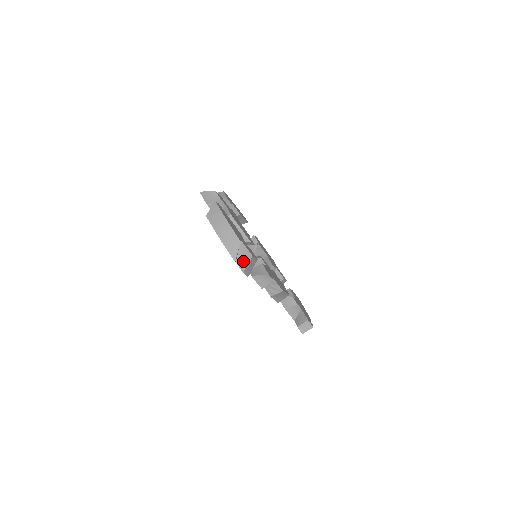
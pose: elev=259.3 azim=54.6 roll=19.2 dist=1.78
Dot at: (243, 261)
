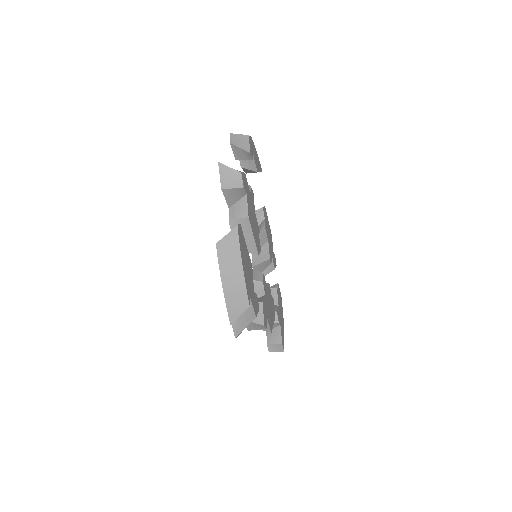
Dot at: (241, 323)
